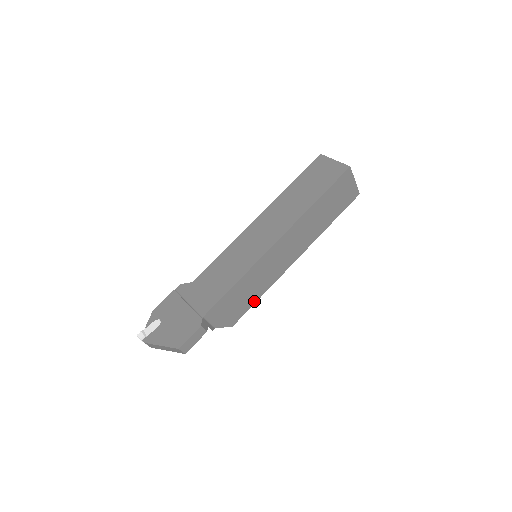
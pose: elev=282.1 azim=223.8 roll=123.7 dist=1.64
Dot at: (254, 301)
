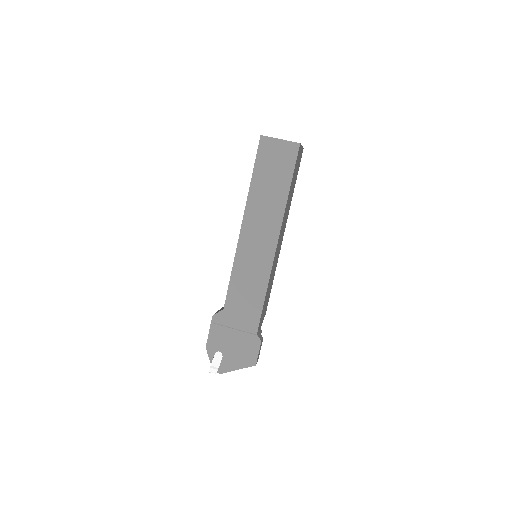
Dot at: (271, 287)
